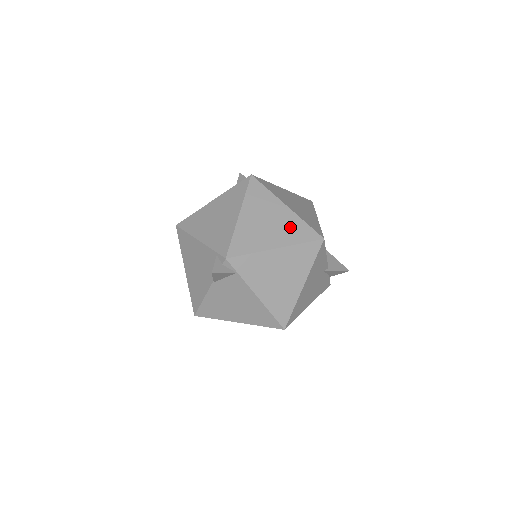
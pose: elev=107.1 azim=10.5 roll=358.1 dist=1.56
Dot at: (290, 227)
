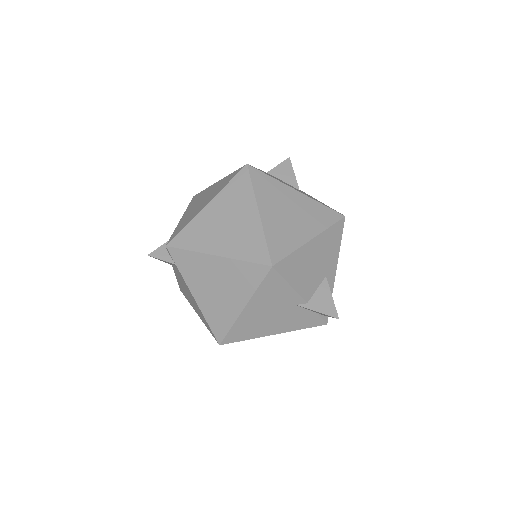
Dot at: (245, 238)
